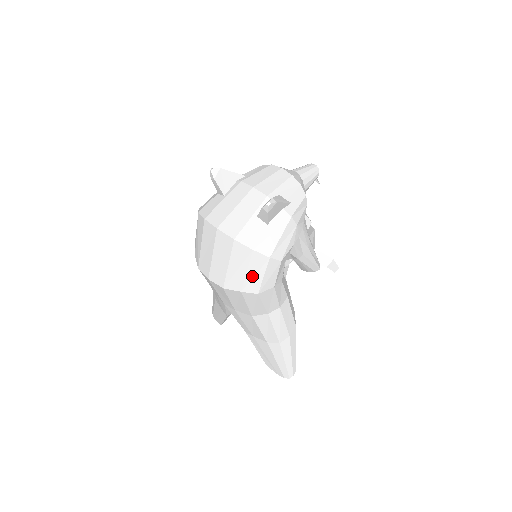
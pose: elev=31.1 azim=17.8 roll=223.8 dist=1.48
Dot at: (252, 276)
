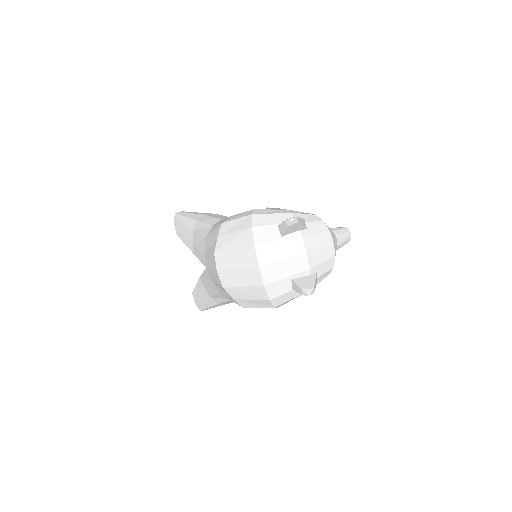
Dot at: (251, 302)
